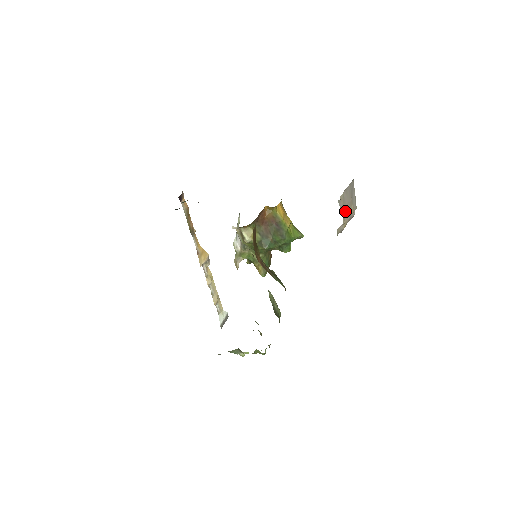
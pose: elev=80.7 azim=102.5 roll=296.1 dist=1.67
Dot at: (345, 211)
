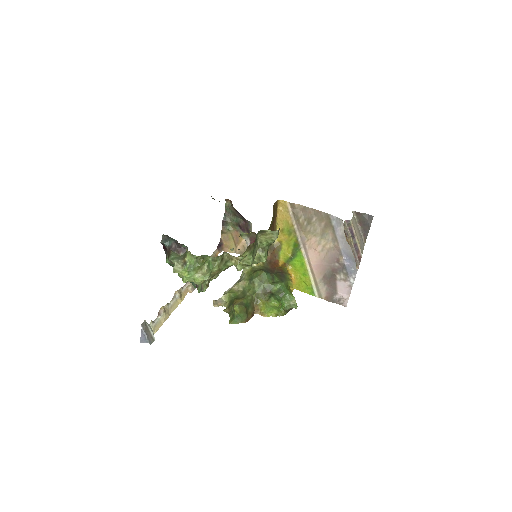
Dot at: (355, 226)
